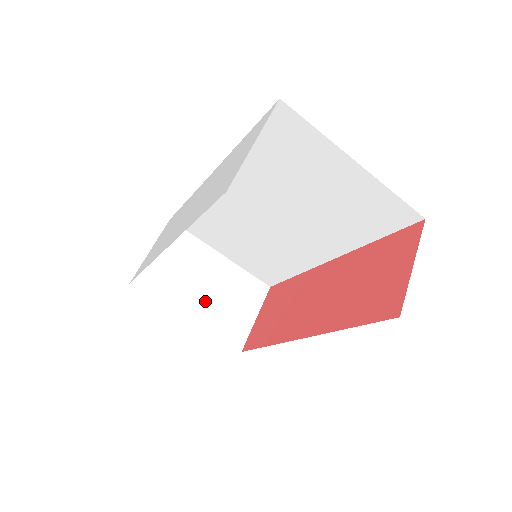
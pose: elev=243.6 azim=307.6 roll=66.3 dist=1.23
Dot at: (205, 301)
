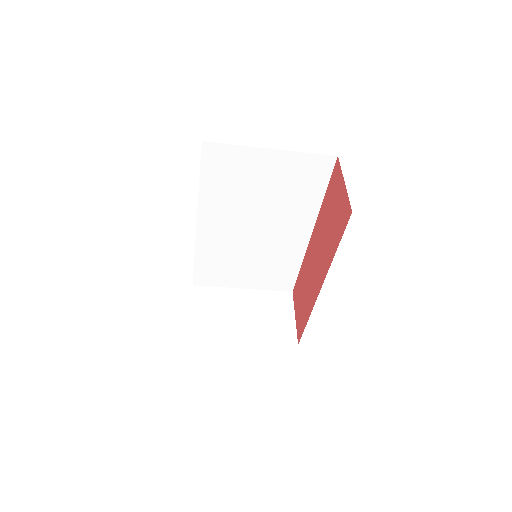
Dot at: (249, 324)
